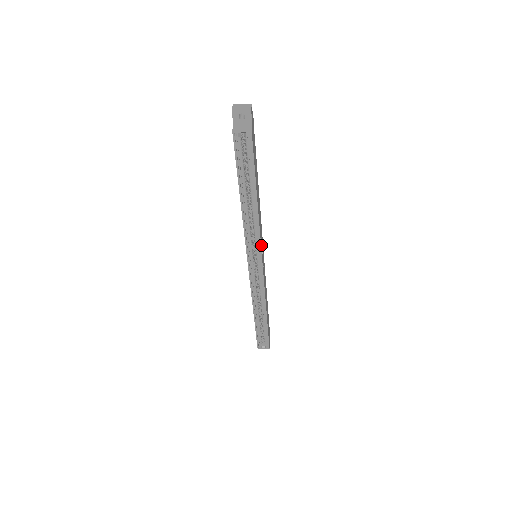
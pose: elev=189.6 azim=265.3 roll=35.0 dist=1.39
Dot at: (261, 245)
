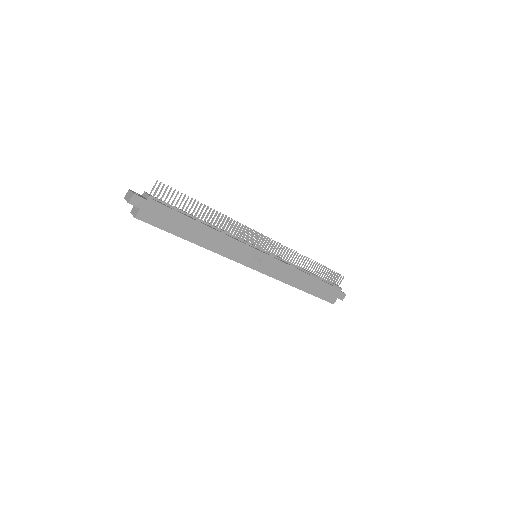
Dot at: (239, 259)
